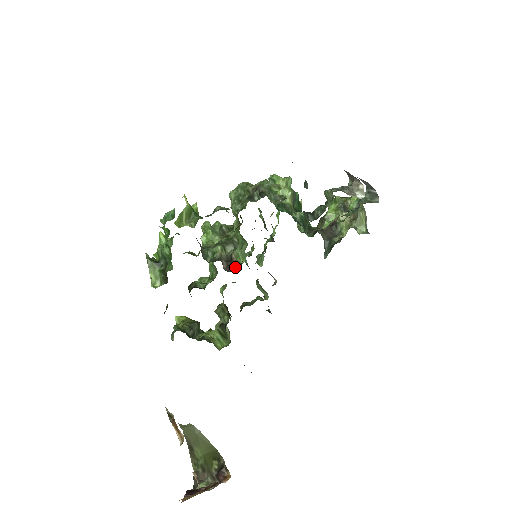
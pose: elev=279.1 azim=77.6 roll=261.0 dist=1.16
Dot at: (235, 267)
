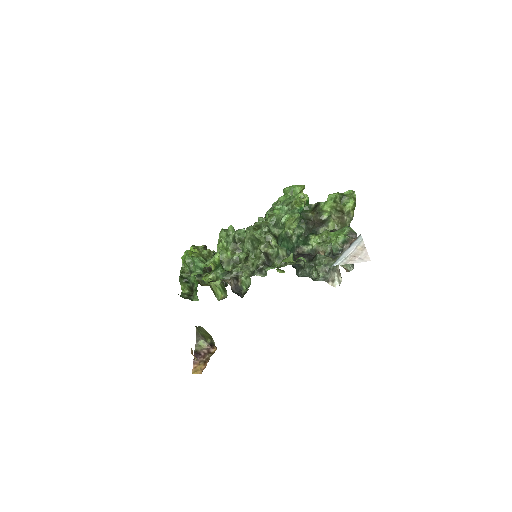
Dot at: (239, 290)
